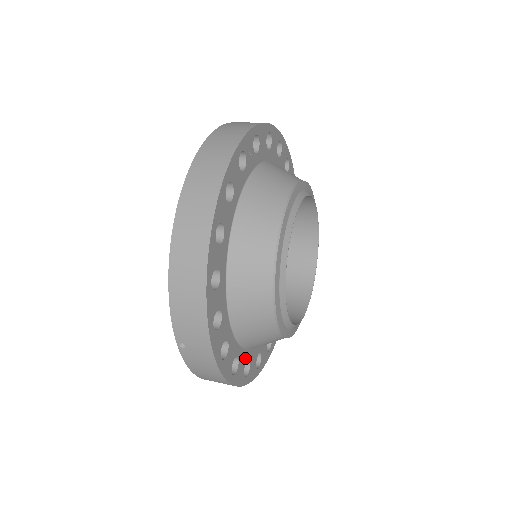
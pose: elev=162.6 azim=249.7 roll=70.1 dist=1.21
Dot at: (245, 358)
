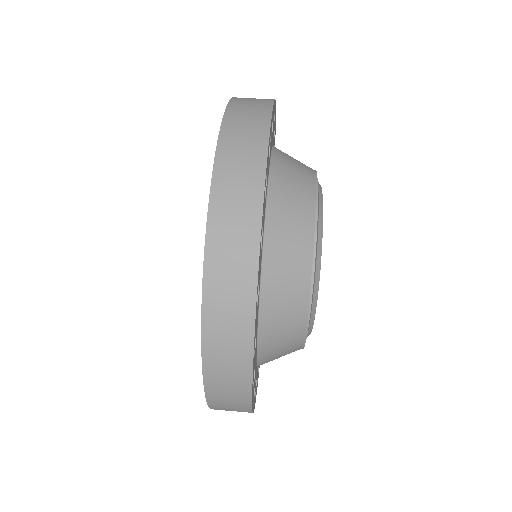
Dot at: occluded
